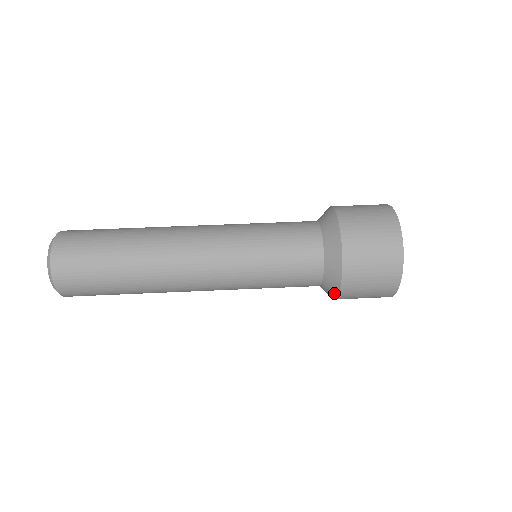
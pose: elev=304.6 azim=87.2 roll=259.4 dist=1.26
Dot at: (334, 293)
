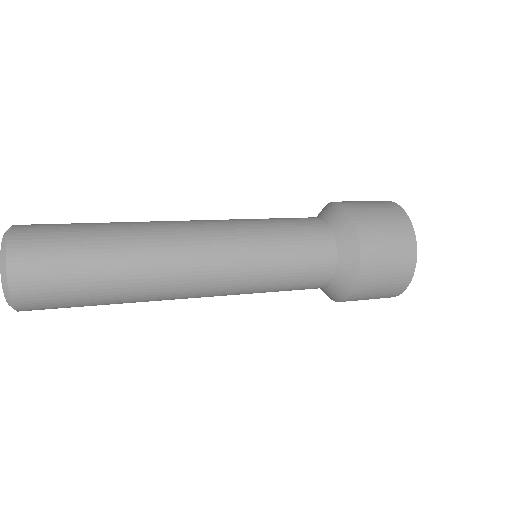
Dot at: (355, 255)
